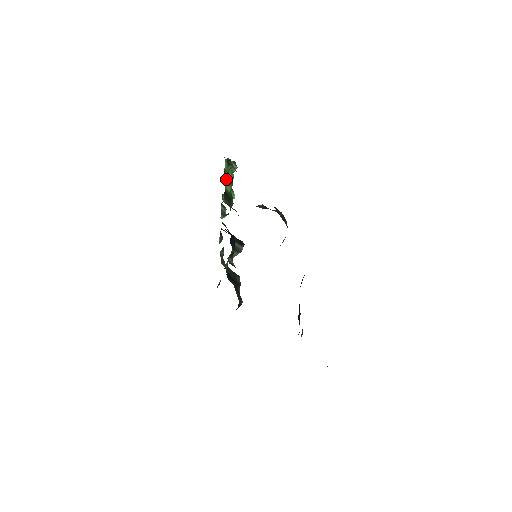
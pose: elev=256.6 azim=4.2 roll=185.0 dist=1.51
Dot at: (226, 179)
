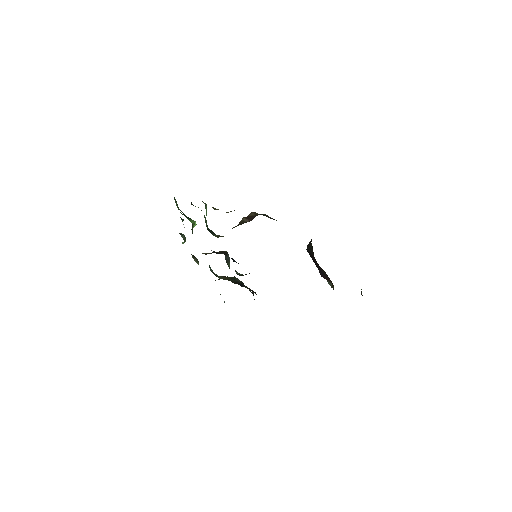
Dot at: occluded
